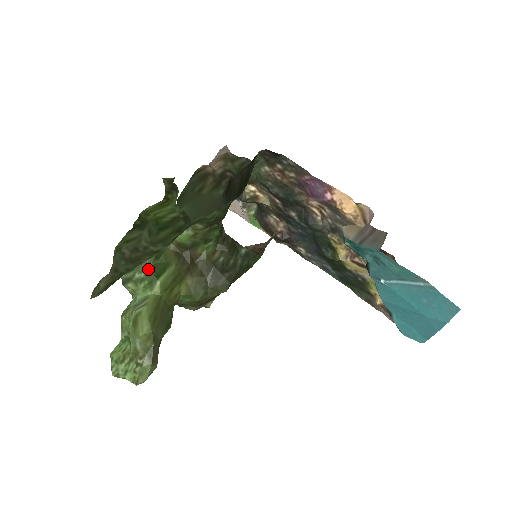
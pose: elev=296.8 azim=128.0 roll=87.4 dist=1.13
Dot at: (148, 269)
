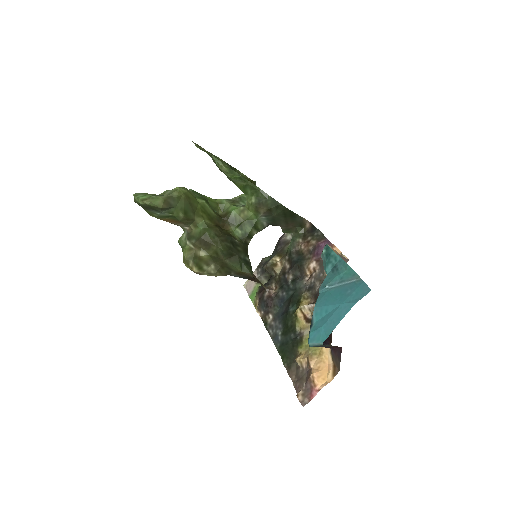
Dot at: occluded
